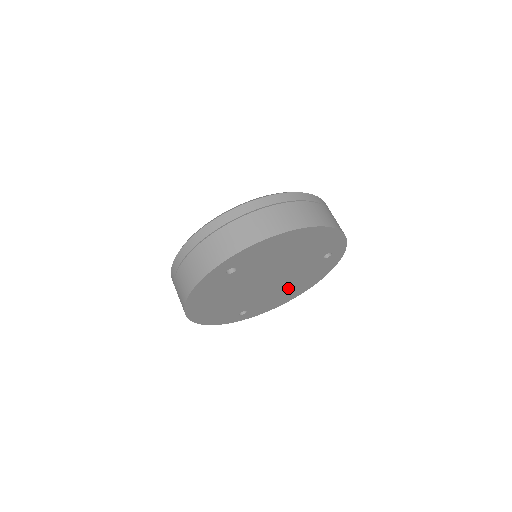
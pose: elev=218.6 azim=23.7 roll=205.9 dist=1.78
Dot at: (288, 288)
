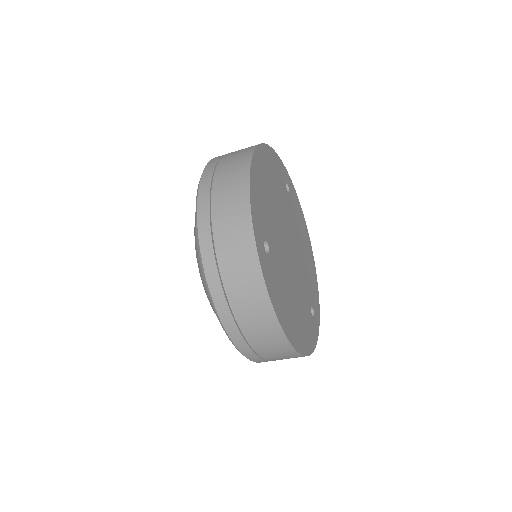
Dot at: (304, 252)
